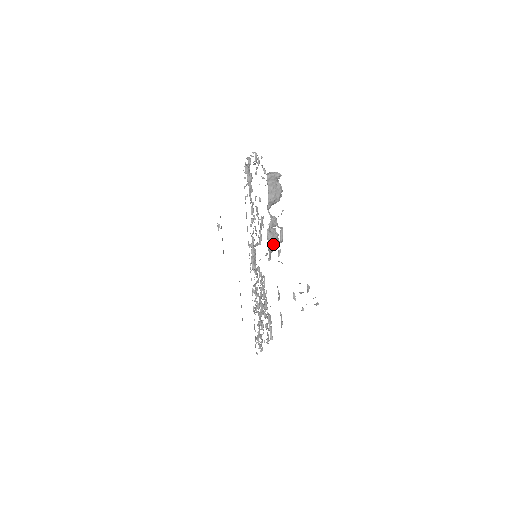
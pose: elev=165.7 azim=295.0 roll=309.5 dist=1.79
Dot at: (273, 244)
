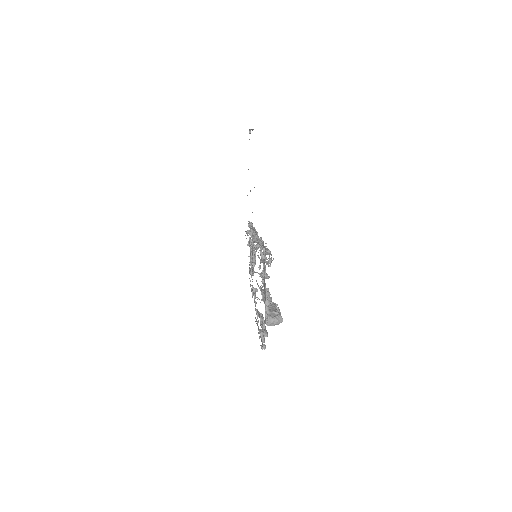
Dot at: occluded
